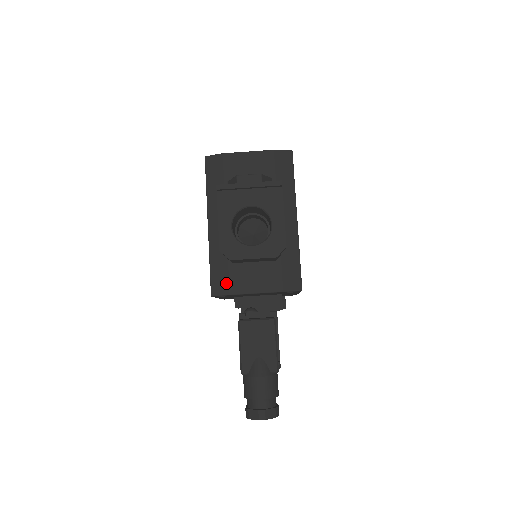
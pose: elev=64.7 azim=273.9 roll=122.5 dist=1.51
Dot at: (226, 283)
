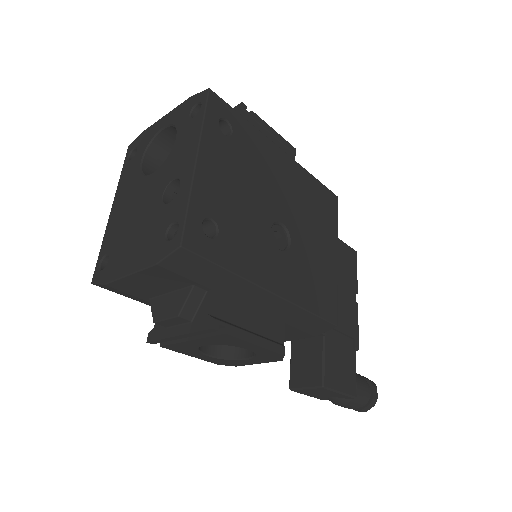
Dot at: occluded
